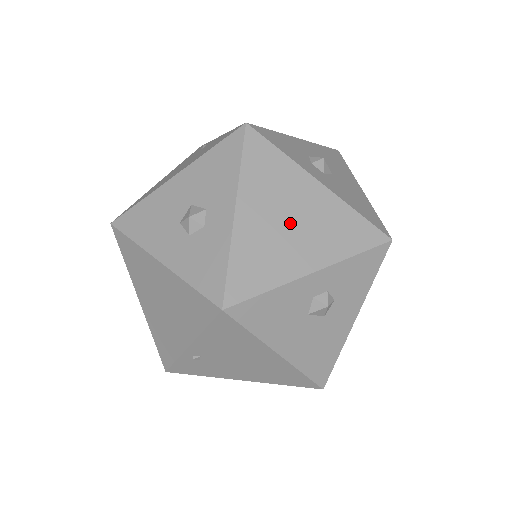
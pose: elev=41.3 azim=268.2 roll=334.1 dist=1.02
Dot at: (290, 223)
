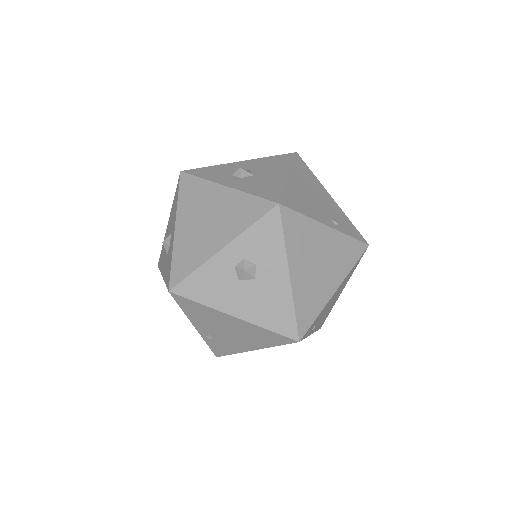
Dot at: (207, 222)
